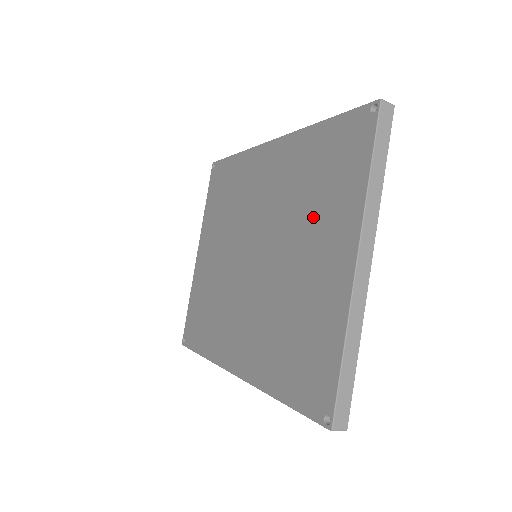
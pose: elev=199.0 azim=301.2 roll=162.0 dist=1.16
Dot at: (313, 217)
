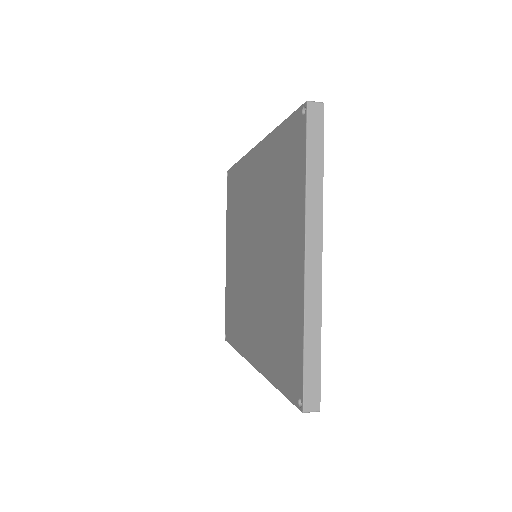
Dot at: (280, 218)
